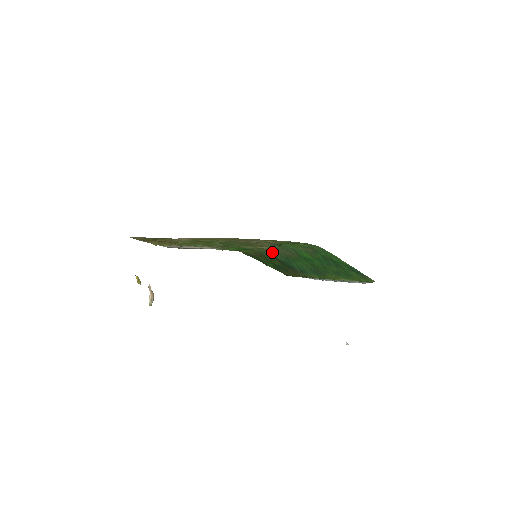
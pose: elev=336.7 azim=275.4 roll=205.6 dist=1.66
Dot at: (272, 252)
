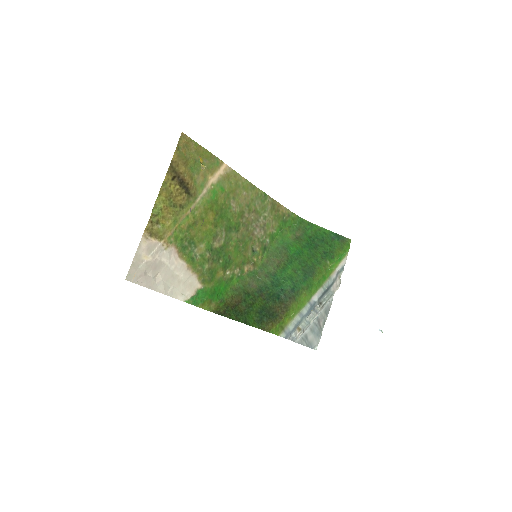
Dot at: (256, 278)
